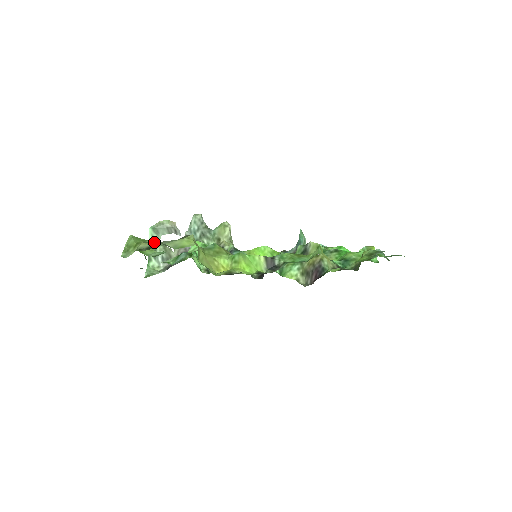
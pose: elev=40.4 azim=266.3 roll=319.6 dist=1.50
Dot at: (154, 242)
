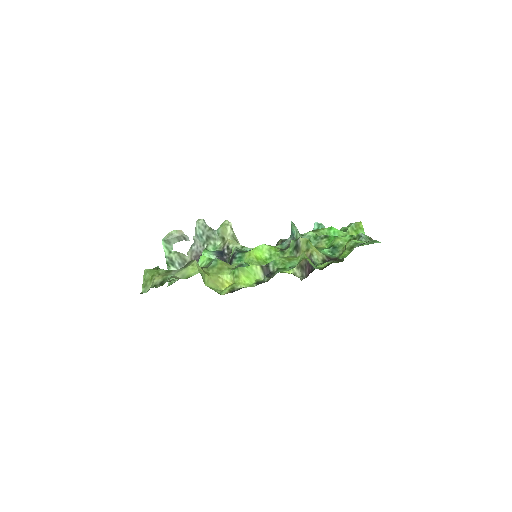
Dot at: (165, 272)
